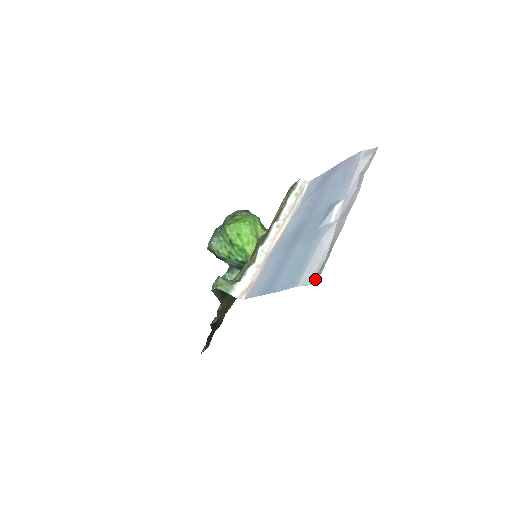
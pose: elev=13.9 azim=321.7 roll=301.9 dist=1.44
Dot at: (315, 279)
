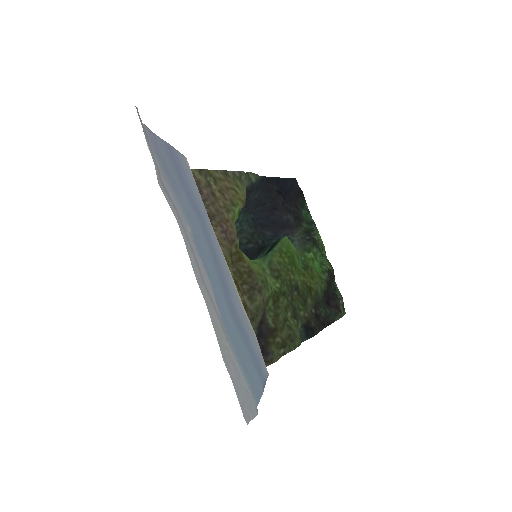
Dot at: (251, 409)
